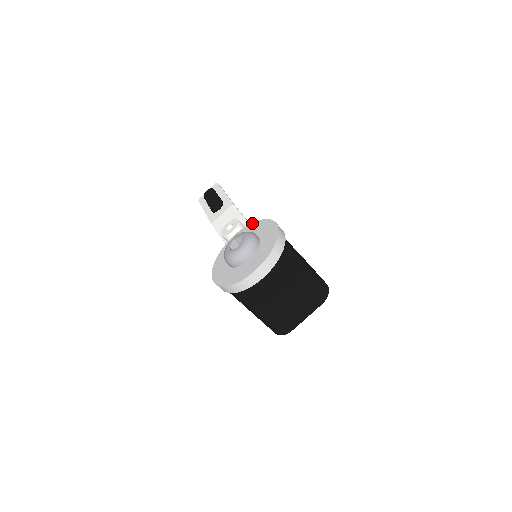
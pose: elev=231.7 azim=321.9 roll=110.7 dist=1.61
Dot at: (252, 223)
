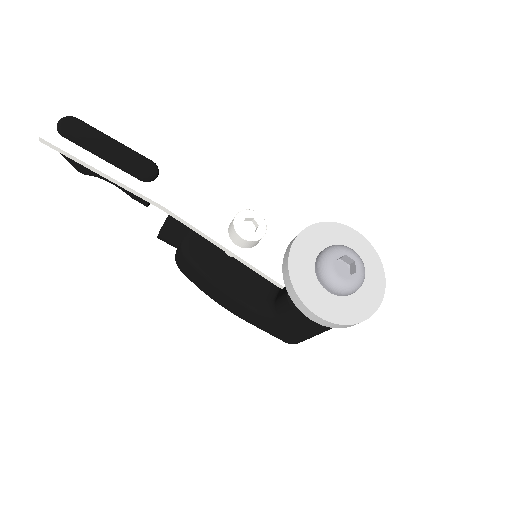
Dot at: (312, 226)
